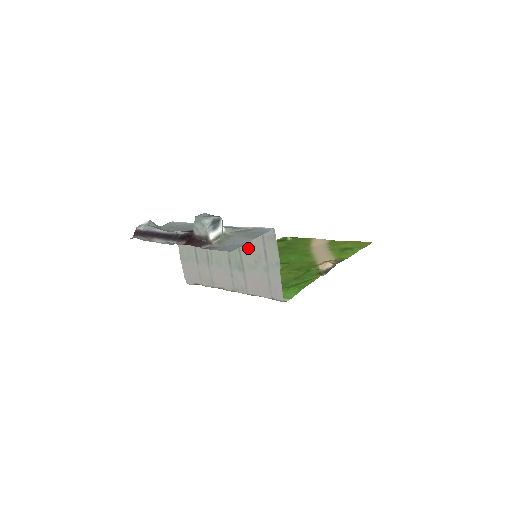
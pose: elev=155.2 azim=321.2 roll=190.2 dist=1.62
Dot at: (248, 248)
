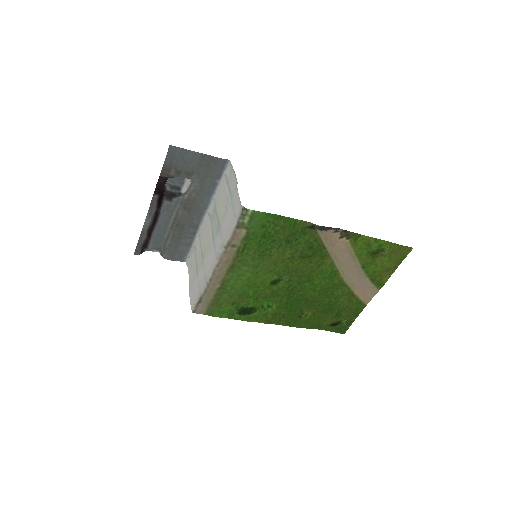
Dot at: (221, 204)
